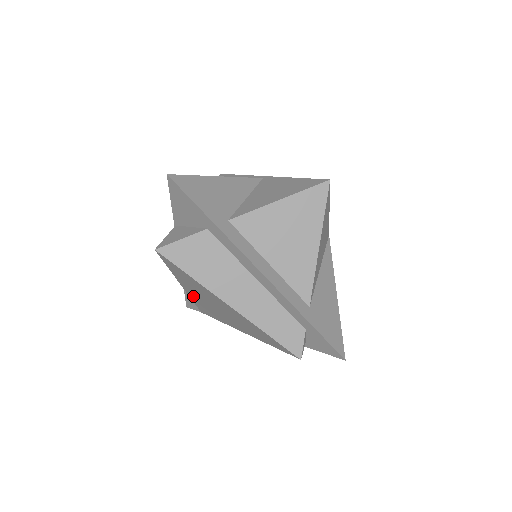
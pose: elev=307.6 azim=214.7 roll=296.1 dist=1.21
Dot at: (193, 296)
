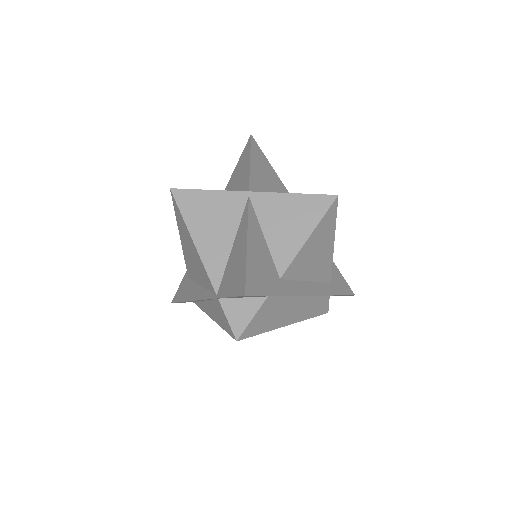
Dot at: occluded
